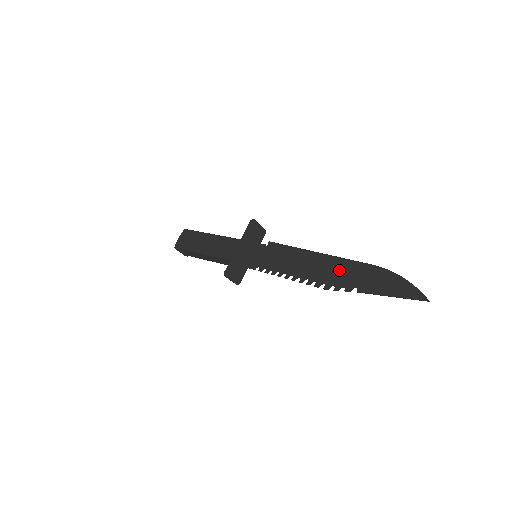
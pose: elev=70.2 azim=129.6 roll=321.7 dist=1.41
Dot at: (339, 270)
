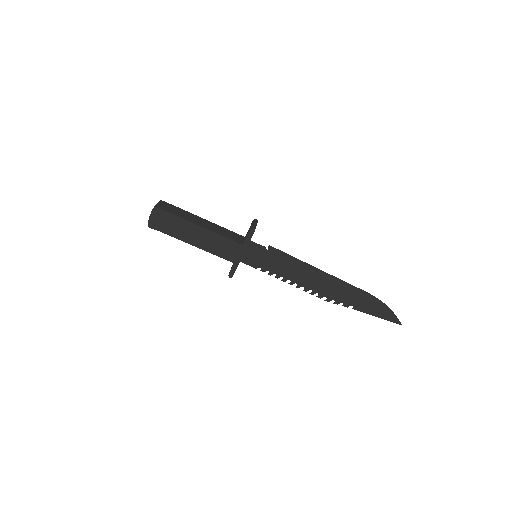
Dot at: (340, 290)
